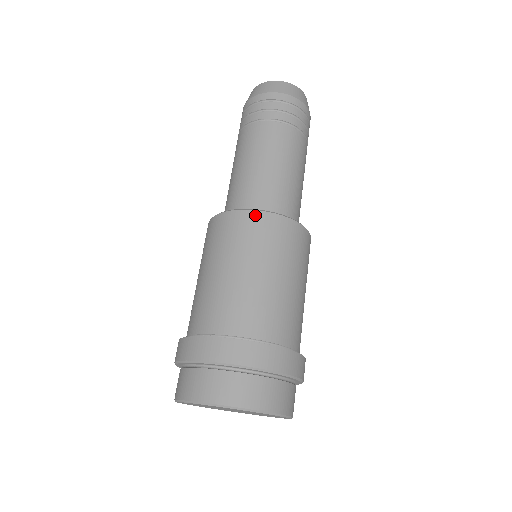
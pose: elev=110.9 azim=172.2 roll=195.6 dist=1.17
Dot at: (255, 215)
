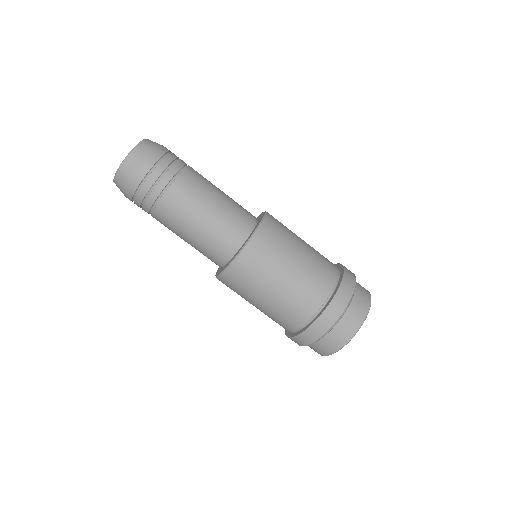
Dot at: (248, 250)
